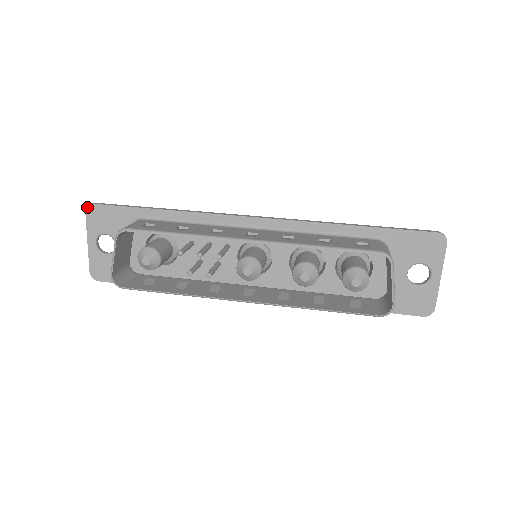
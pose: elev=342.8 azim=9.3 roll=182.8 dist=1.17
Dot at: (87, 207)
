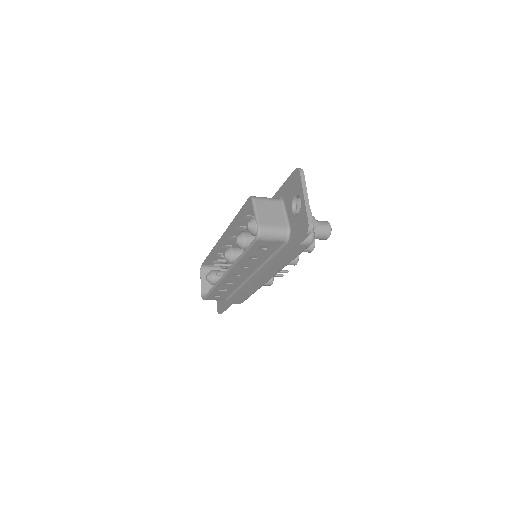
Dot at: occluded
